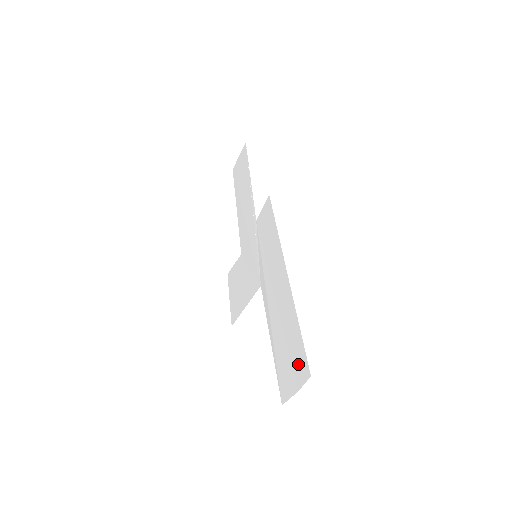
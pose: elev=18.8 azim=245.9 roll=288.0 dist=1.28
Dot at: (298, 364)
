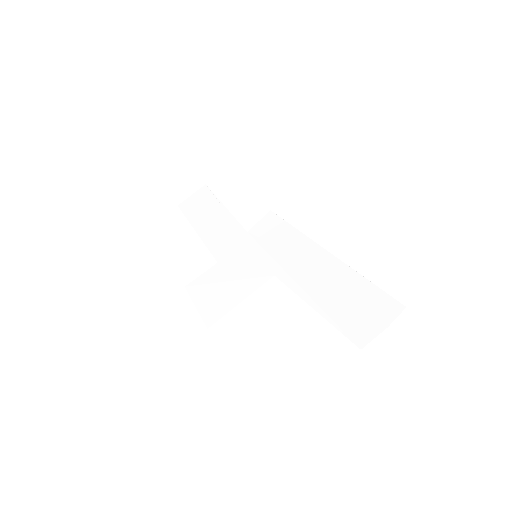
Dot at: (379, 307)
